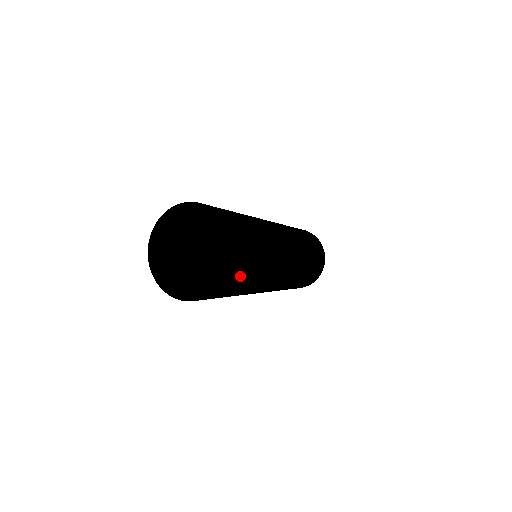
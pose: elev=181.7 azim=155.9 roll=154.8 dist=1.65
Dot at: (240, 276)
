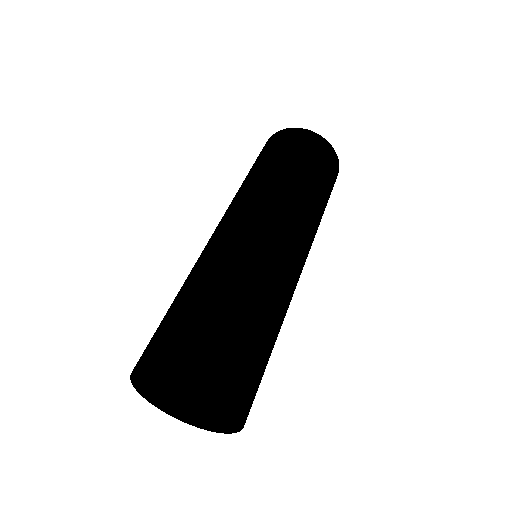
Dot at: (252, 376)
